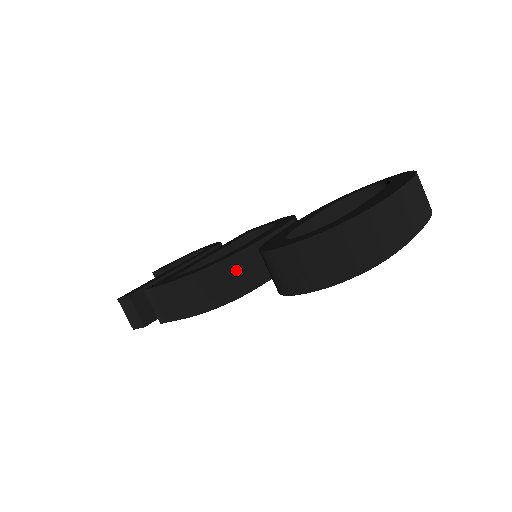
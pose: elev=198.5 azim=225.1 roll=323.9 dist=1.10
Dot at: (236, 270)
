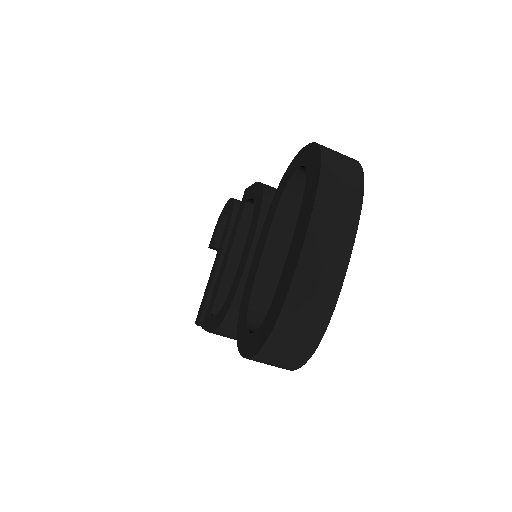
Dot at: occluded
